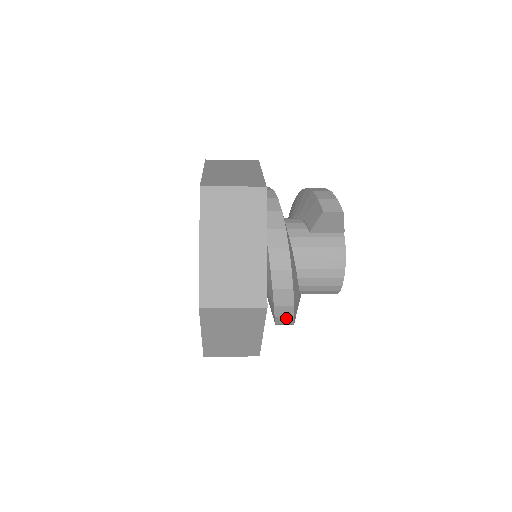
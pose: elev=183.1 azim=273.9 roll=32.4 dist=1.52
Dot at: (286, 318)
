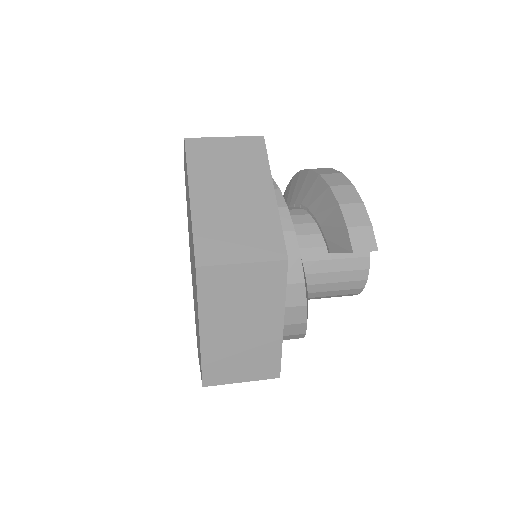
Dot at: occluded
